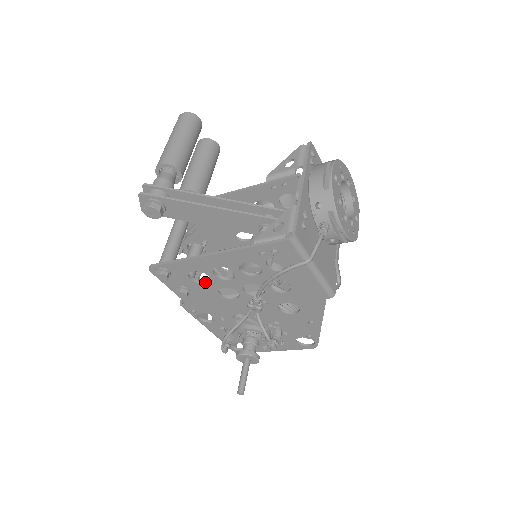
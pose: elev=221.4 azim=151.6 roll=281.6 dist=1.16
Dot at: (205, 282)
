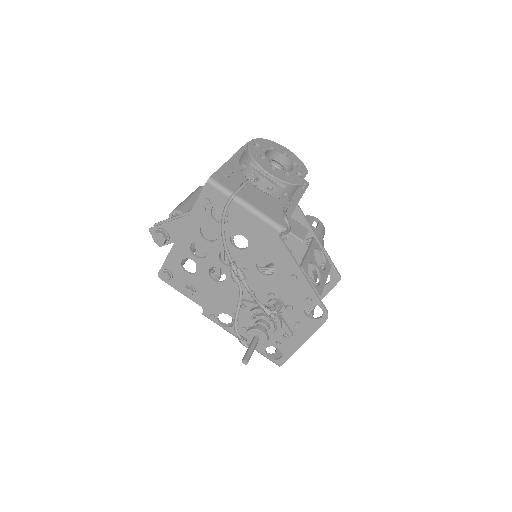
Dot at: (197, 271)
